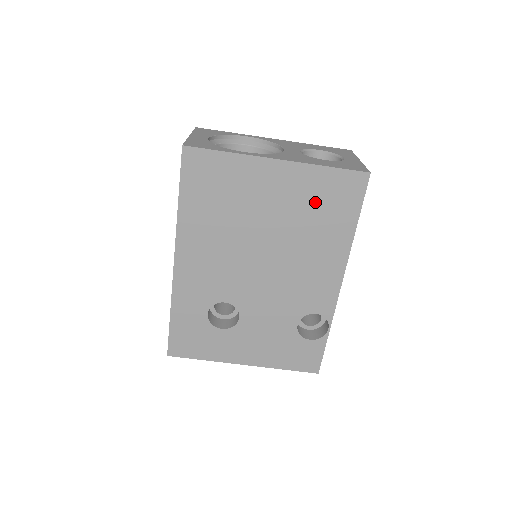
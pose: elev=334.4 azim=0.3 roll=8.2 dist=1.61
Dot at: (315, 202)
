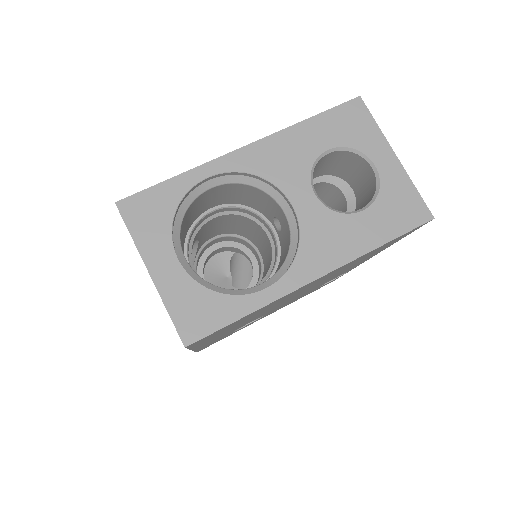
Dot at: occluded
